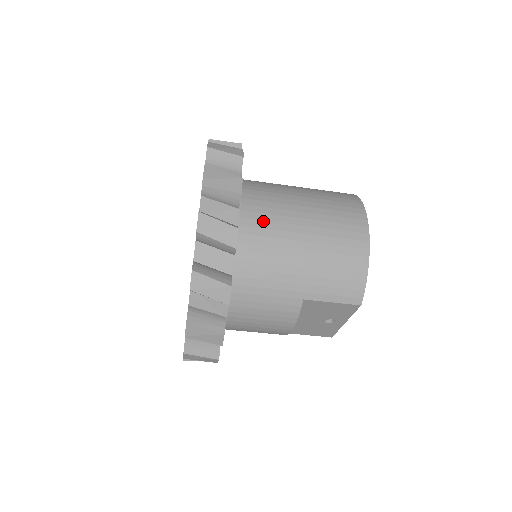
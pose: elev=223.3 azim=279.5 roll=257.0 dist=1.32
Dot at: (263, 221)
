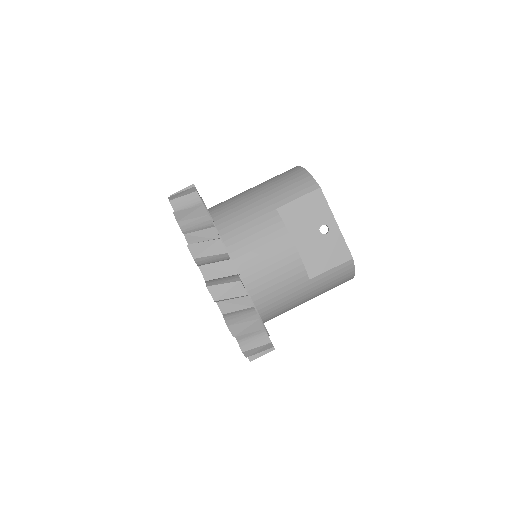
Dot at: (224, 201)
